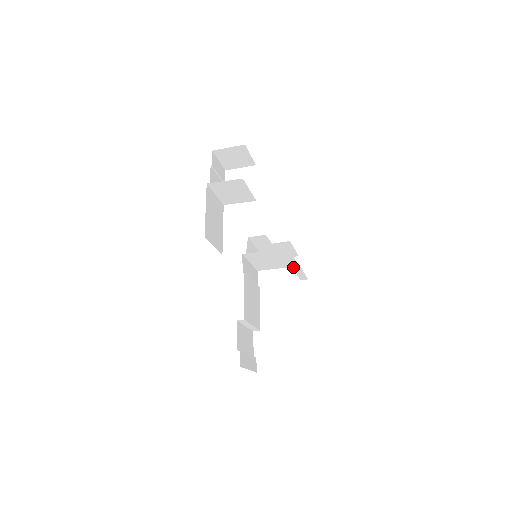
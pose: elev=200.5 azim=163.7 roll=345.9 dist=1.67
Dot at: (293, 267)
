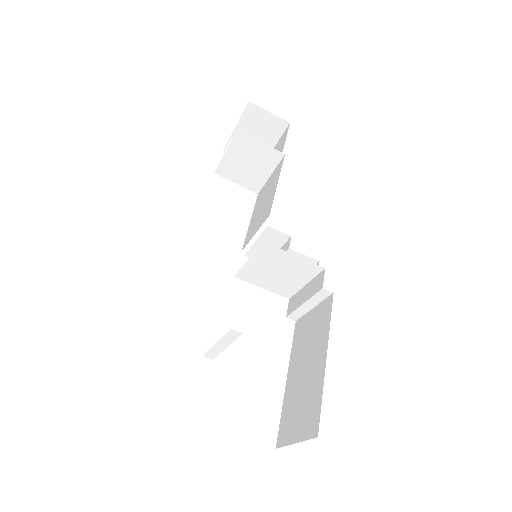
Dot at: (316, 295)
